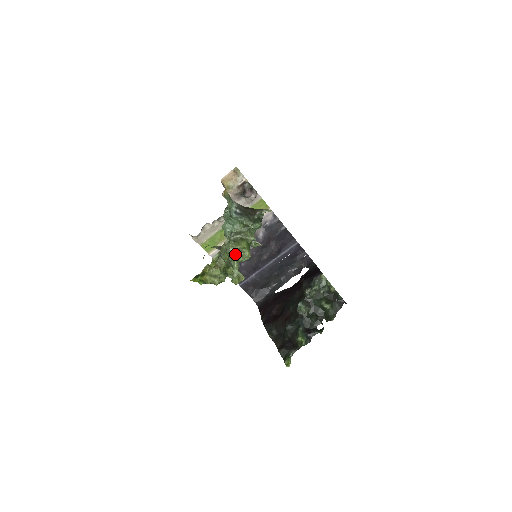
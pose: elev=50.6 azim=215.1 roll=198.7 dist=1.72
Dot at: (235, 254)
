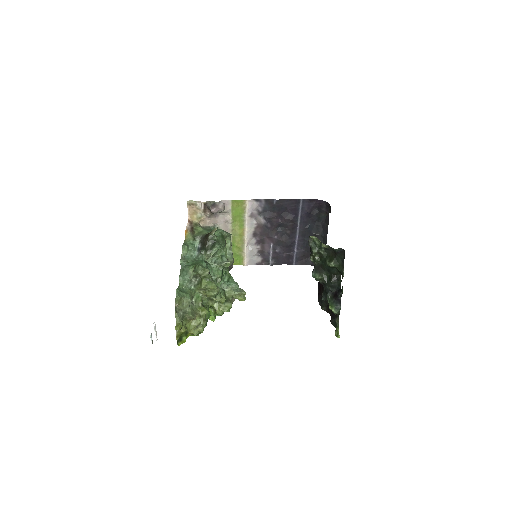
Dot at: (206, 294)
